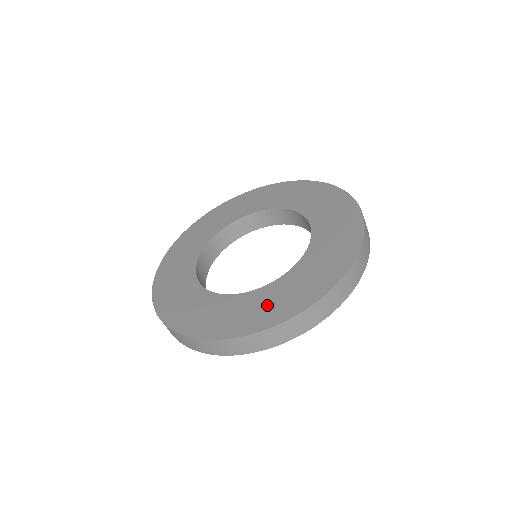
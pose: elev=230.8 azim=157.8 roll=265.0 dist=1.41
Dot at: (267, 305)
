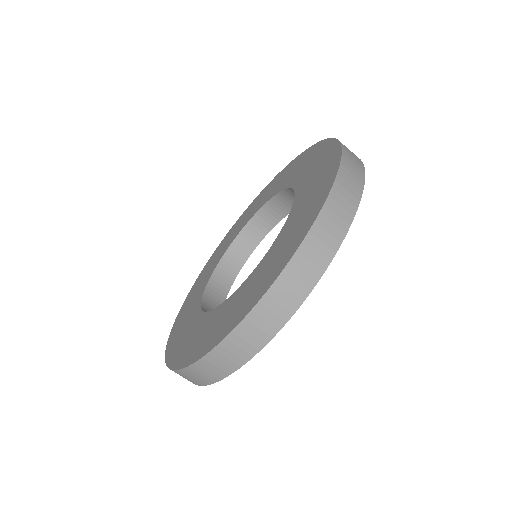
Dot at: (265, 271)
